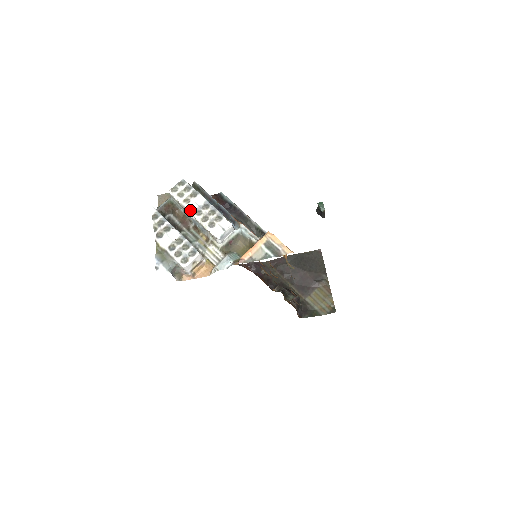
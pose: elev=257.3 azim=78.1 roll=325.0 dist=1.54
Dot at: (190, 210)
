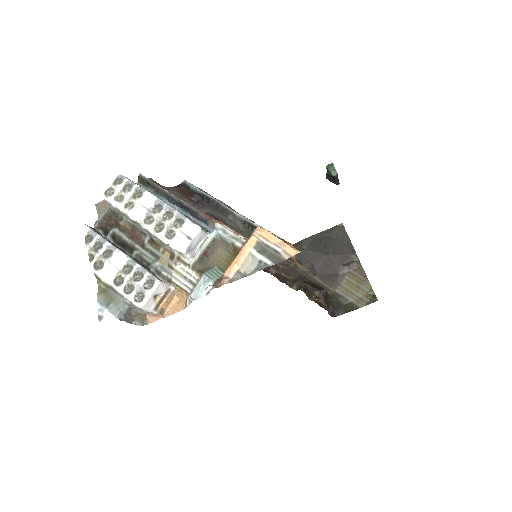
Dot at: (136, 218)
